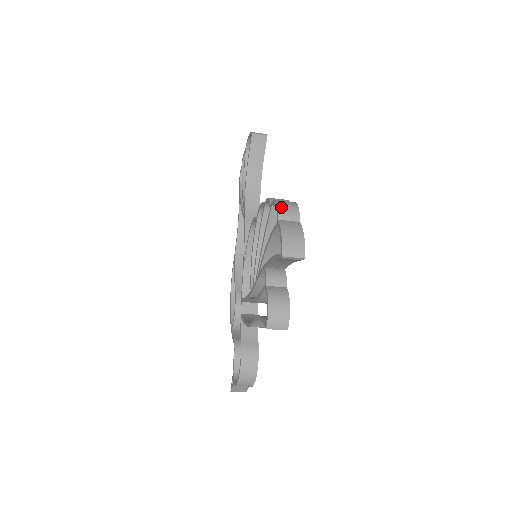
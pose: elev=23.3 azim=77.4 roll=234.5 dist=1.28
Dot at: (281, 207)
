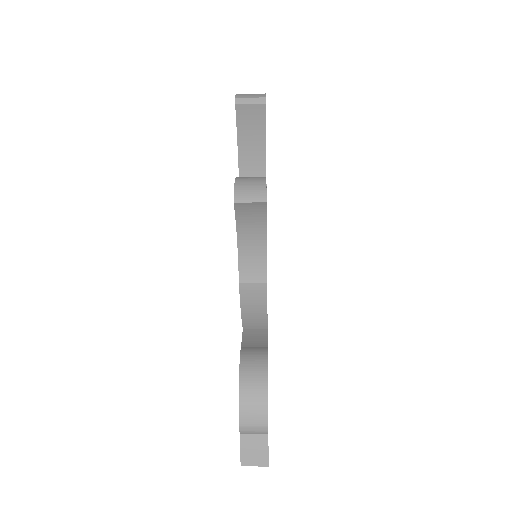
Dot at: occluded
